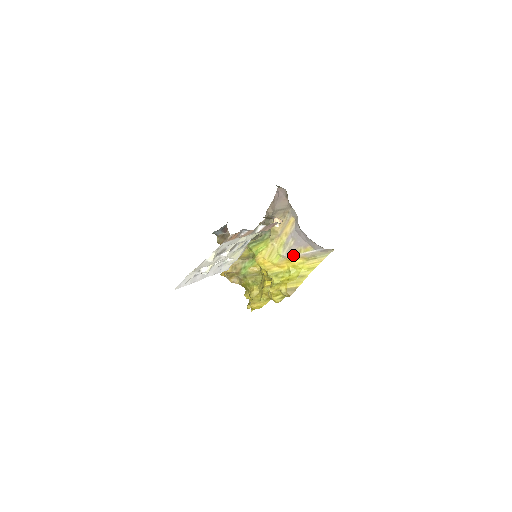
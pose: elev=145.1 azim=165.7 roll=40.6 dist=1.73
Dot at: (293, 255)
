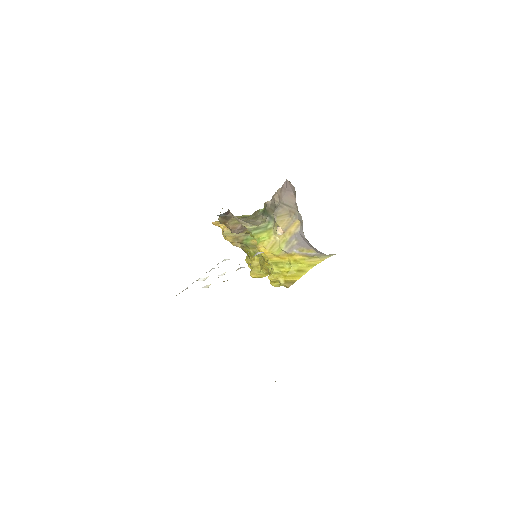
Dot at: (295, 252)
